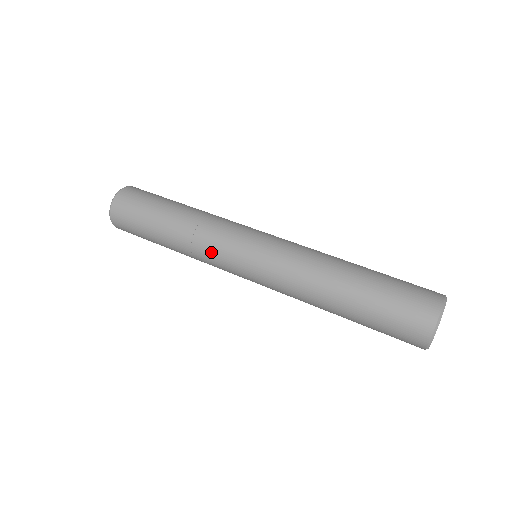
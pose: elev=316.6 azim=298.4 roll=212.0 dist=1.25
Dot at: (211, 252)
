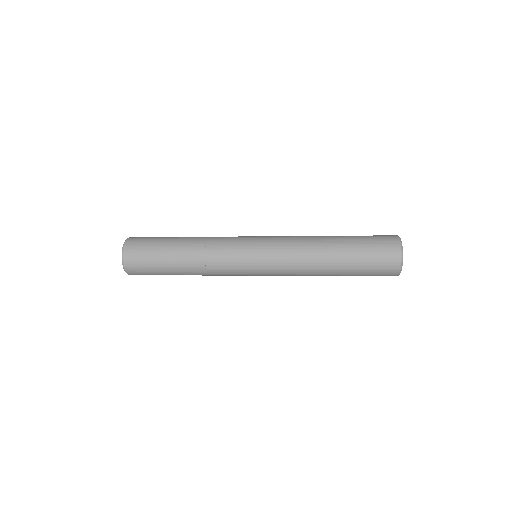
Dot at: (226, 238)
